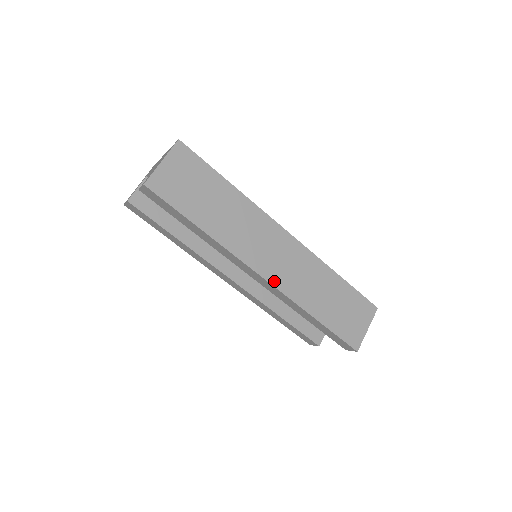
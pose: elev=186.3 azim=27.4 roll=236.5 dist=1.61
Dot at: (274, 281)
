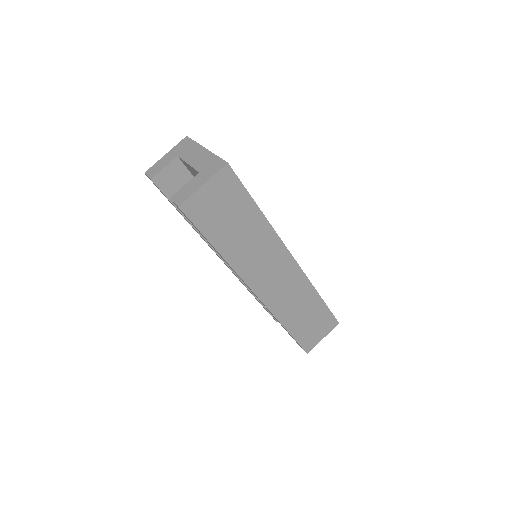
Dot at: (265, 299)
